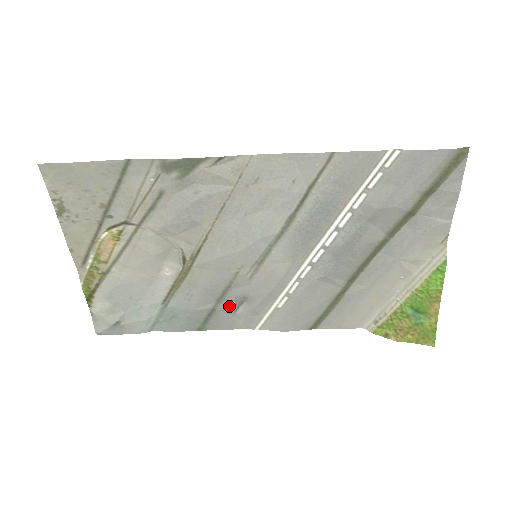
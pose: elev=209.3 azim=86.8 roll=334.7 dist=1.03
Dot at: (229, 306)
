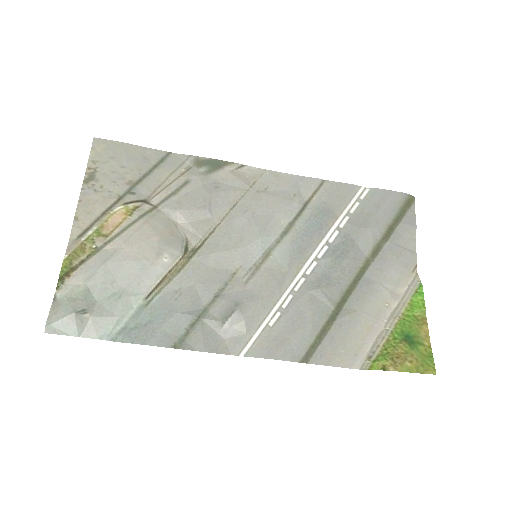
Dot at: (217, 316)
